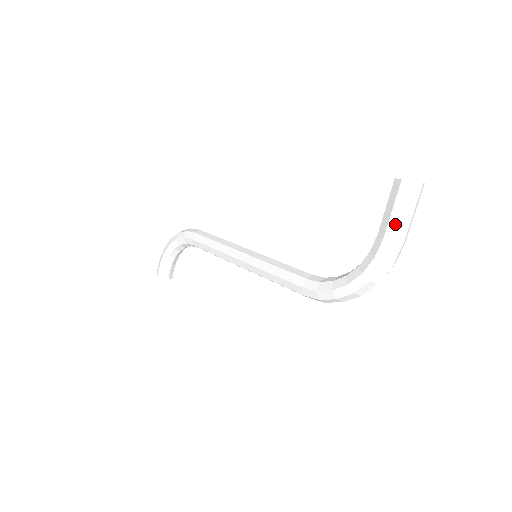
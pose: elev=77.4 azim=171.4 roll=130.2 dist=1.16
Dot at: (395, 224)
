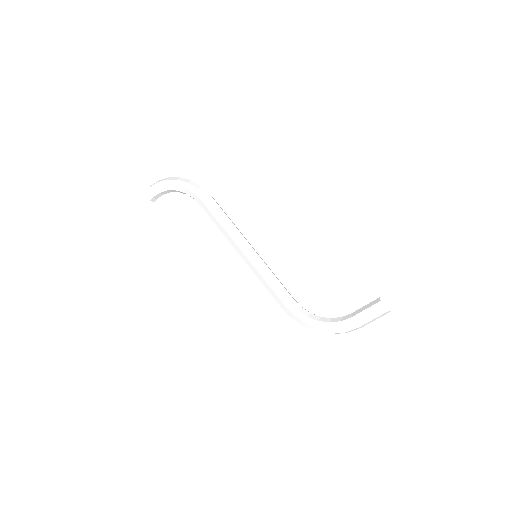
Dot at: (365, 321)
